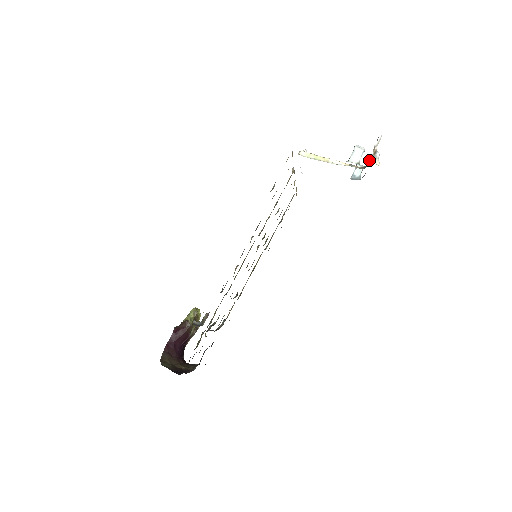
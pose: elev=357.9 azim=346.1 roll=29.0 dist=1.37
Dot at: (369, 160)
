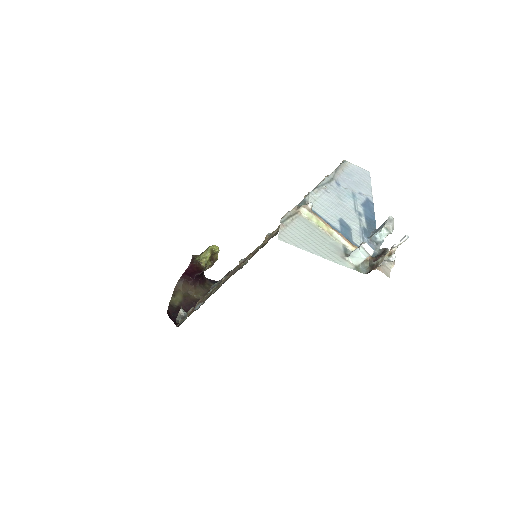
Dot at: (379, 259)
